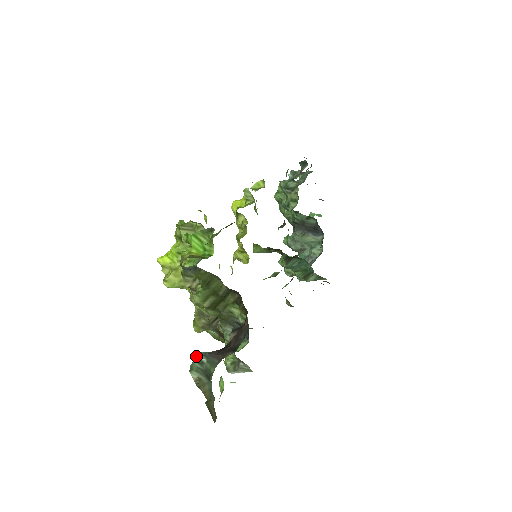
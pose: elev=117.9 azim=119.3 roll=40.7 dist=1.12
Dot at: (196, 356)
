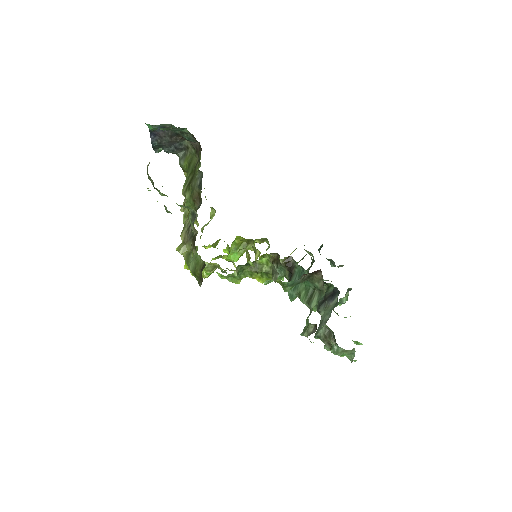
Dot at: occluded
